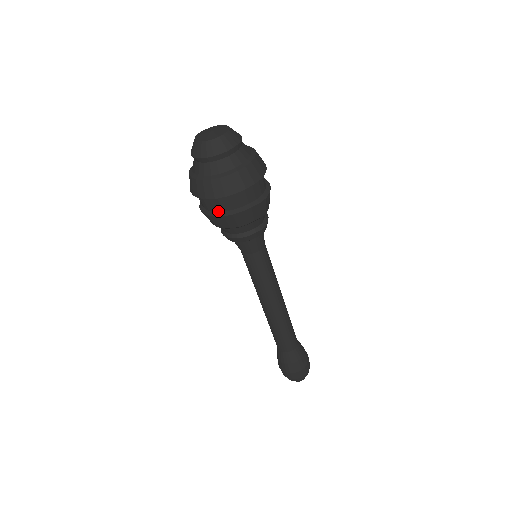
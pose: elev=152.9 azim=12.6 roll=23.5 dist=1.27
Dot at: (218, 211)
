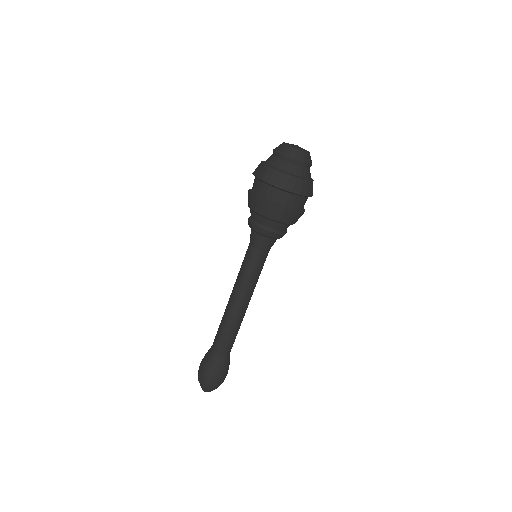
Dot at: (268, 198)
